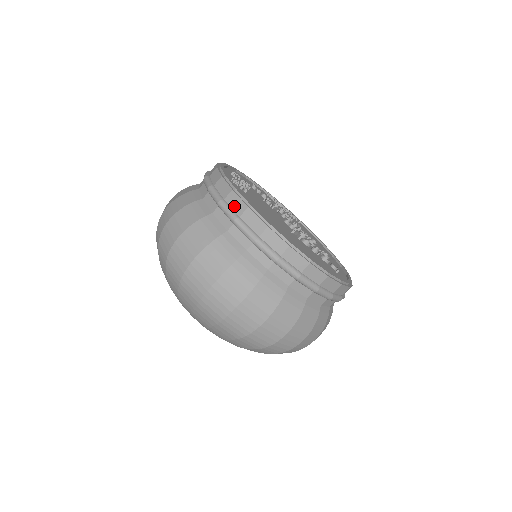
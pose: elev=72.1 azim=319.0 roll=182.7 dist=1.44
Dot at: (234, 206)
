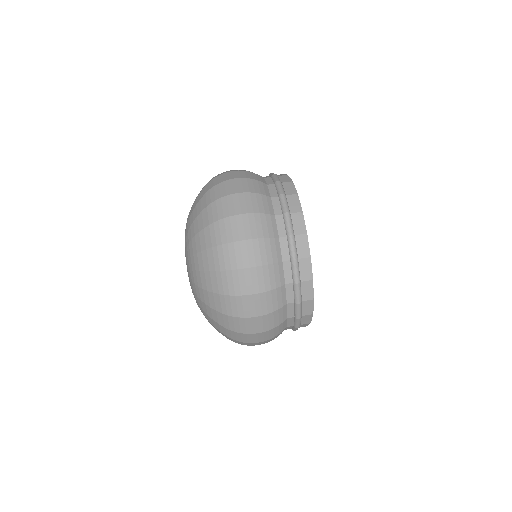
Dot at: (286, 189)
